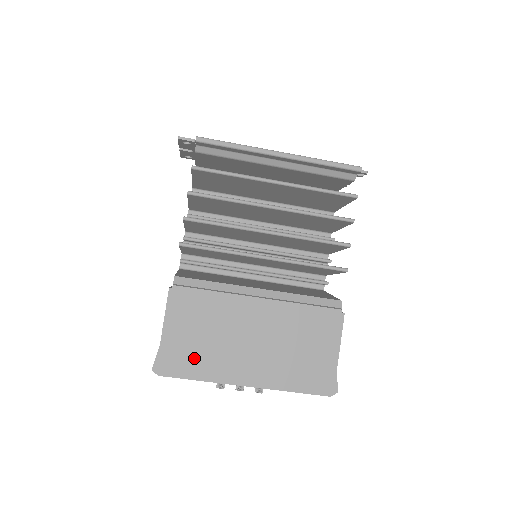
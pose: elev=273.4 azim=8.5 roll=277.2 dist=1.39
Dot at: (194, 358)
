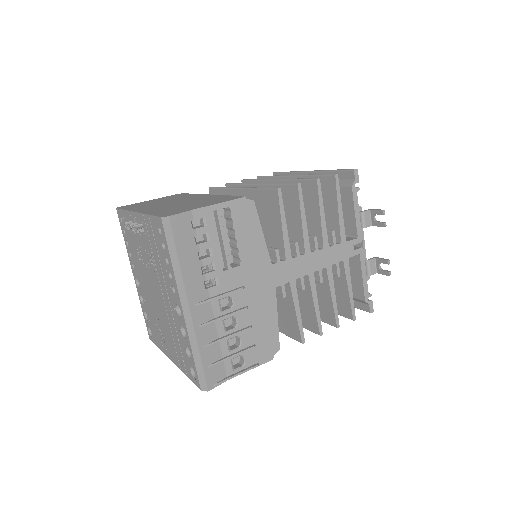
Dot at: (140, 205)
